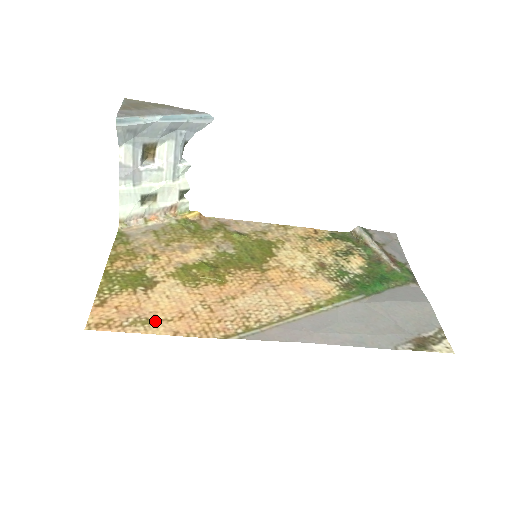
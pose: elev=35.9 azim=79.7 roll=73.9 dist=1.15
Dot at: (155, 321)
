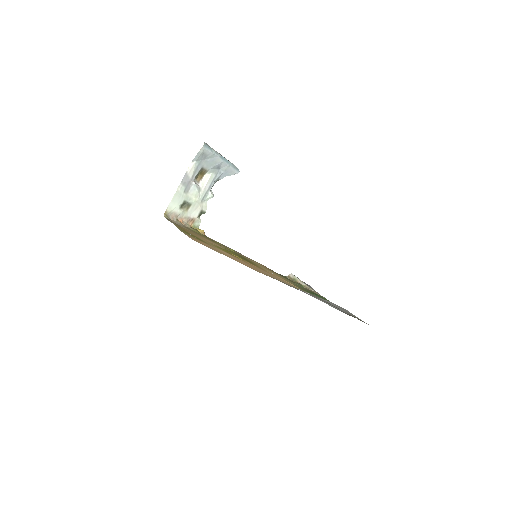
Dot at: occluded
